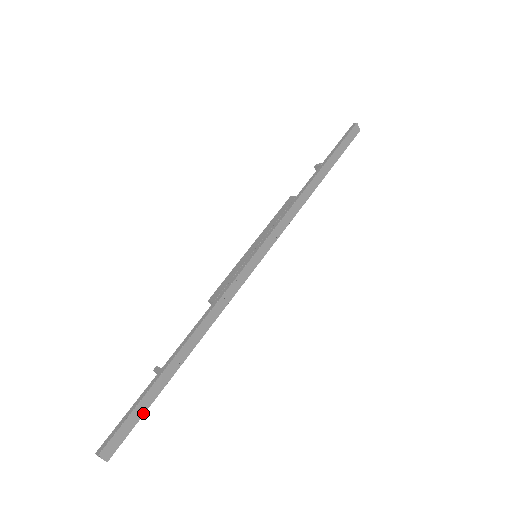
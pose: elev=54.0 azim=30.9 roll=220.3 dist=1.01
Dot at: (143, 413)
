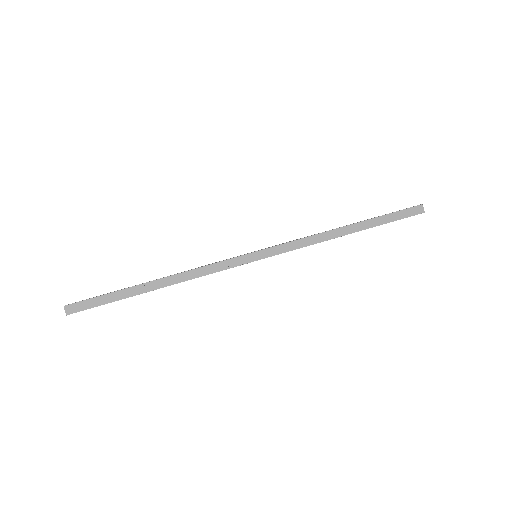
Dot at: (106, 303)
